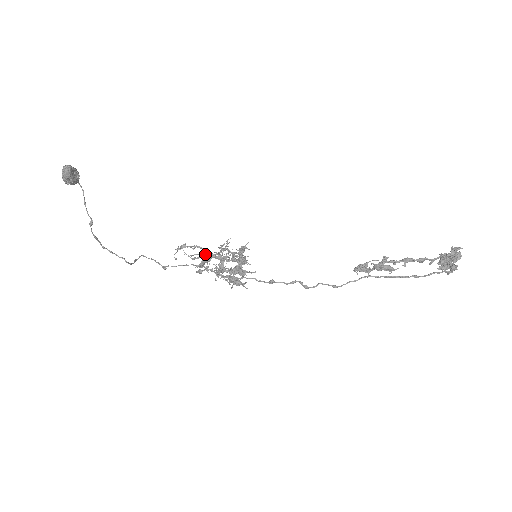
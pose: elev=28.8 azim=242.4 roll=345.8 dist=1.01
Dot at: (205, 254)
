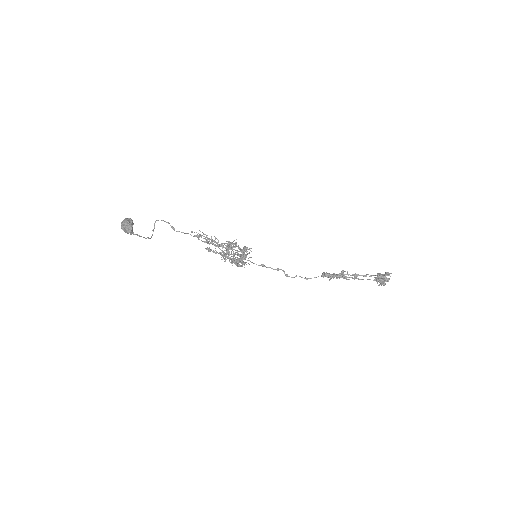
Dot at: occluded
